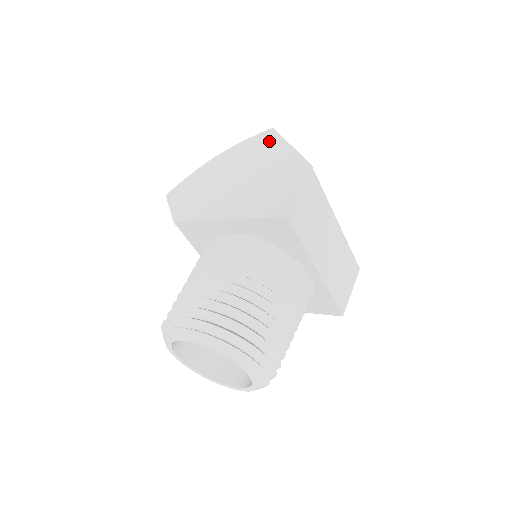
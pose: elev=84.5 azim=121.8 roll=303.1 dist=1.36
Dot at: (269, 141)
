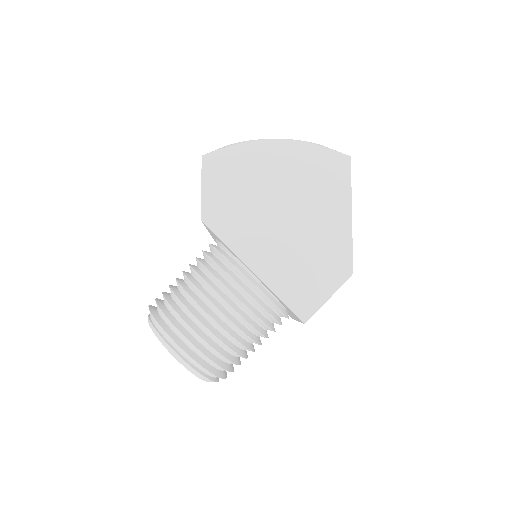
Dot at: (337, 181)
